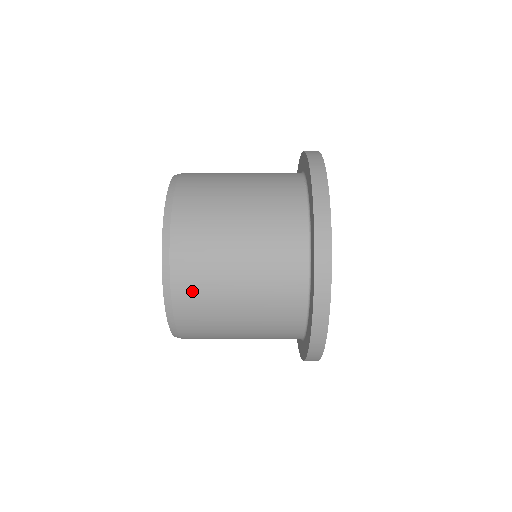
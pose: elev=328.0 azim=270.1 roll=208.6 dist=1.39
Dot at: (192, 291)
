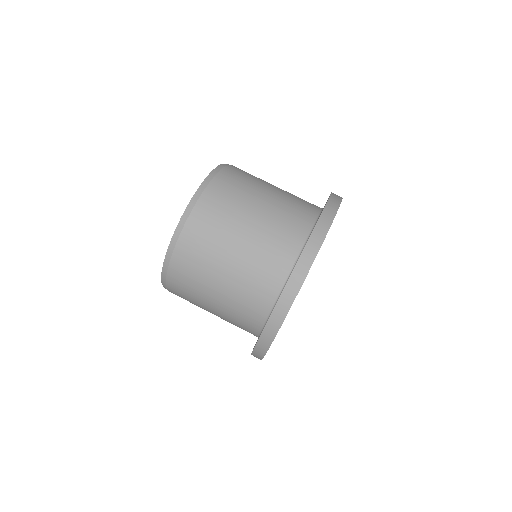
Dot at: (180, 295)
